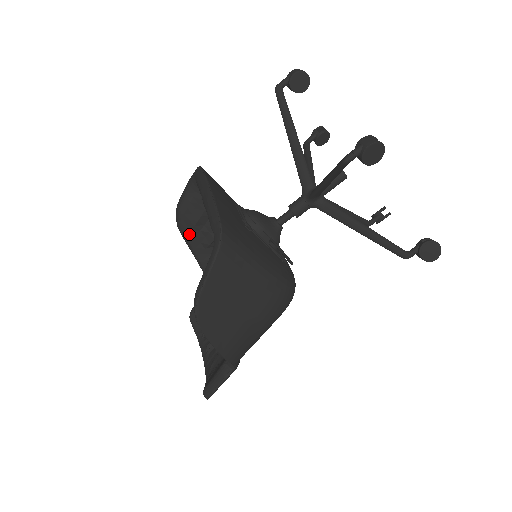
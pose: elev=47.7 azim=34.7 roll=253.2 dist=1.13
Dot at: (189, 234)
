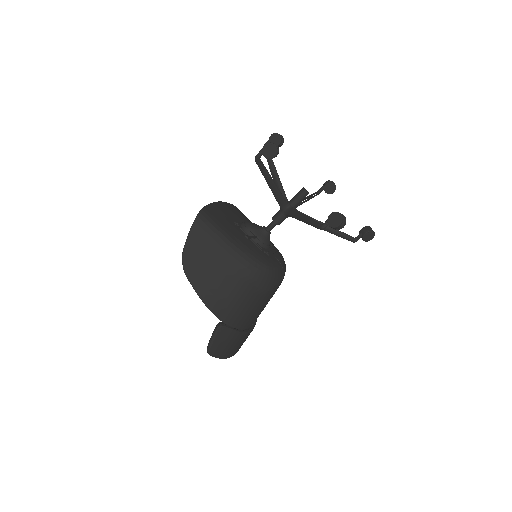
Dot at: occluded
